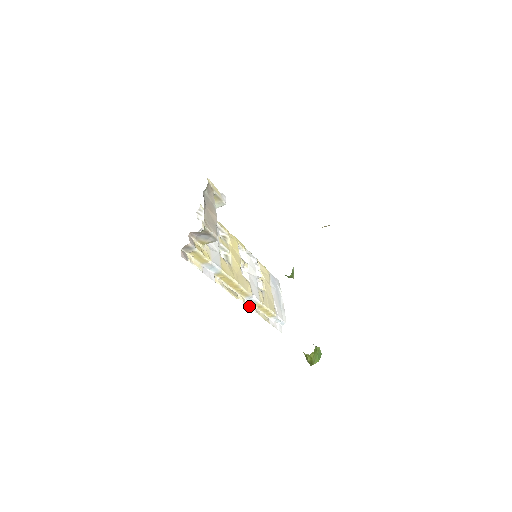
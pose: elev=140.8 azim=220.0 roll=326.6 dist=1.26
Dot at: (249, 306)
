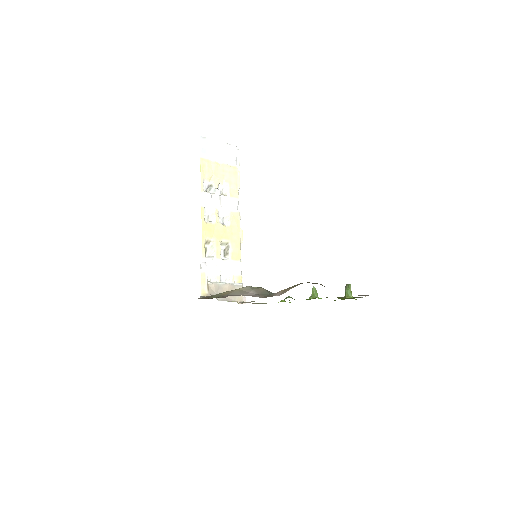
Dot at: (240, 209)
